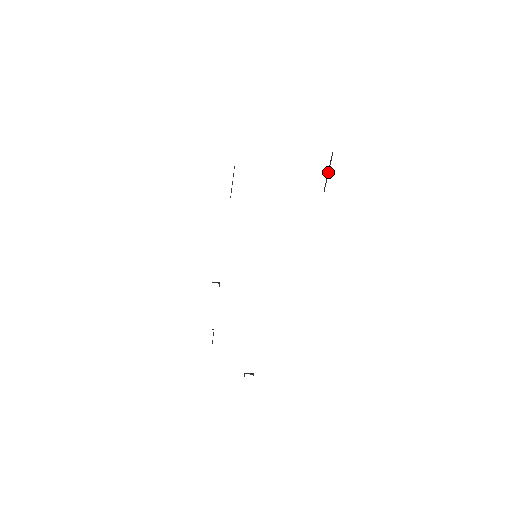
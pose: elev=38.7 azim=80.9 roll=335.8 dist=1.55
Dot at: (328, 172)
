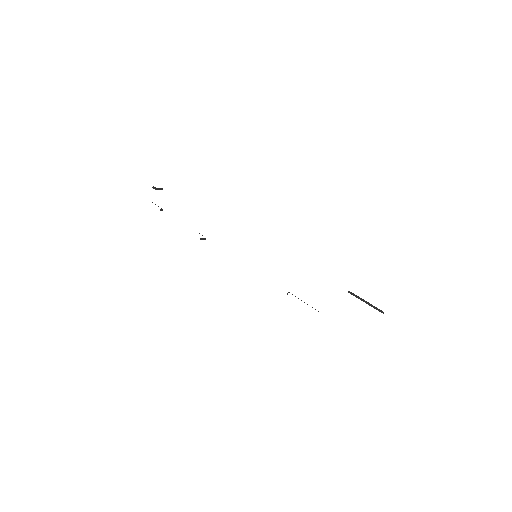
Dot at: (366, 303)
